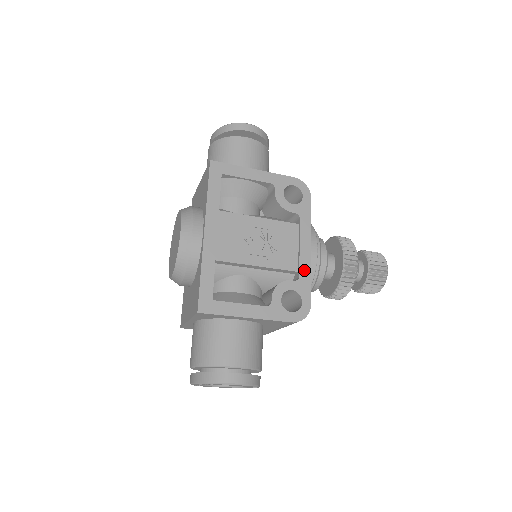
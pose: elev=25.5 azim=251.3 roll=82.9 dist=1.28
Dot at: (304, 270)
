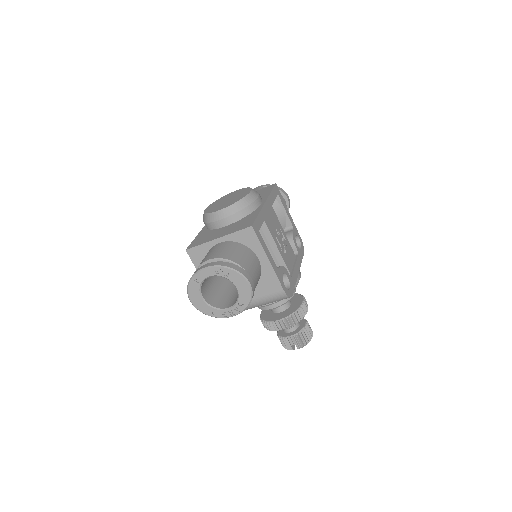
Dot at: (294, 277)
